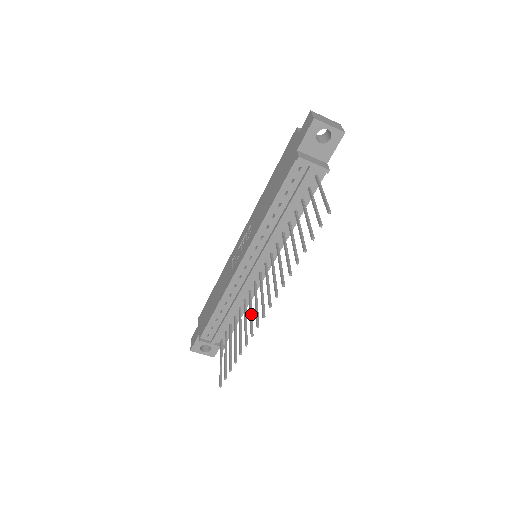
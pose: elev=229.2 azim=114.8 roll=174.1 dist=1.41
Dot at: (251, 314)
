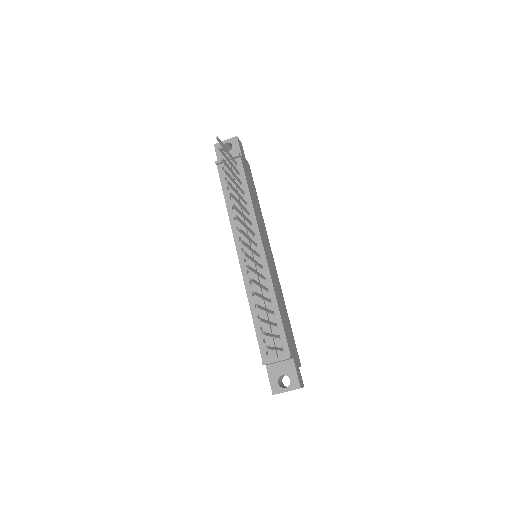
Dot at: (255, 271)
